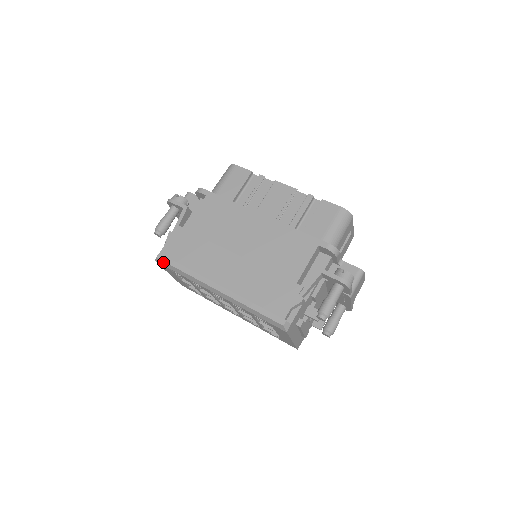
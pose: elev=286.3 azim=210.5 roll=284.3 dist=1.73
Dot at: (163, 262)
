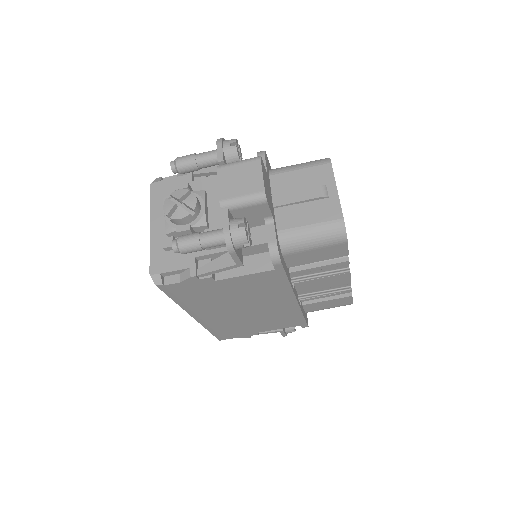
Dot at: (160, 288)
